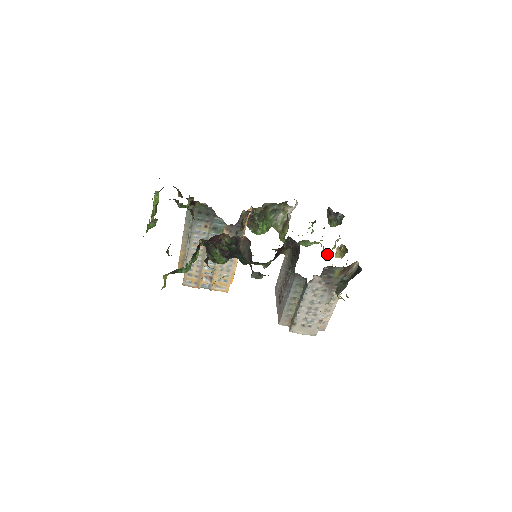
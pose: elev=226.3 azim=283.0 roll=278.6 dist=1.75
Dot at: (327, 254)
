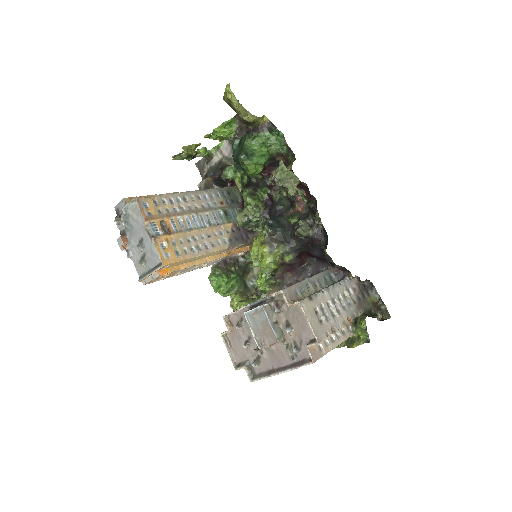
Dot at: occluded
